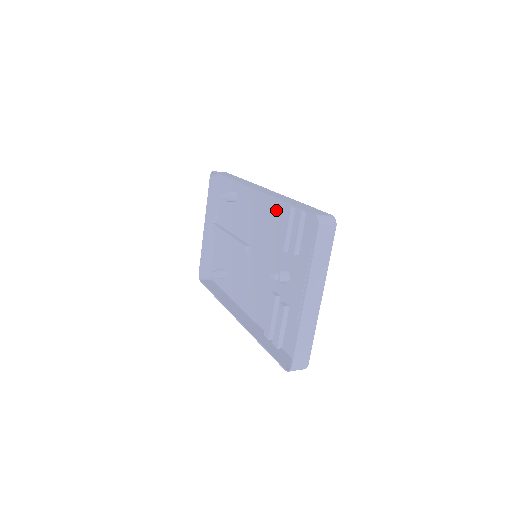
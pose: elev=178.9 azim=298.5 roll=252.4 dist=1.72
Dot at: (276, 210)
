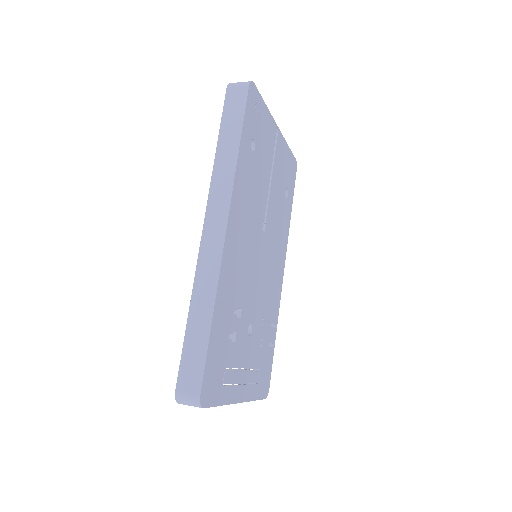
Dot at: (228, 268)
